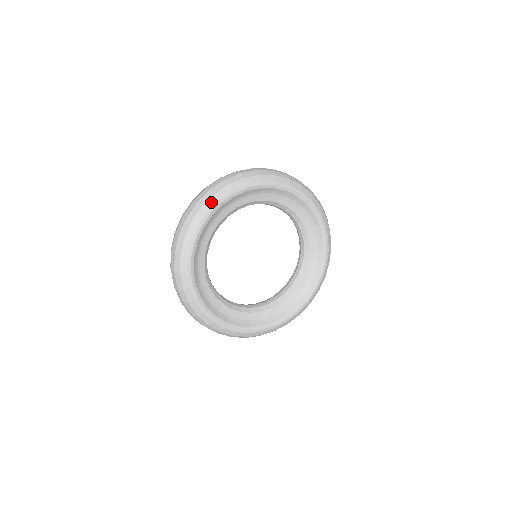
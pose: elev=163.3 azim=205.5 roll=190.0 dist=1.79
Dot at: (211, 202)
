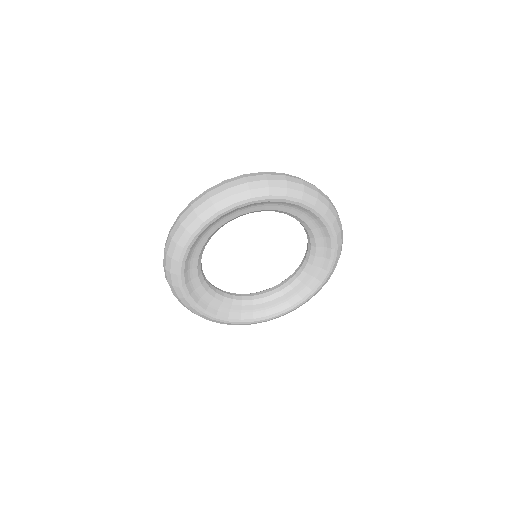
Dot at: (242, 196)
